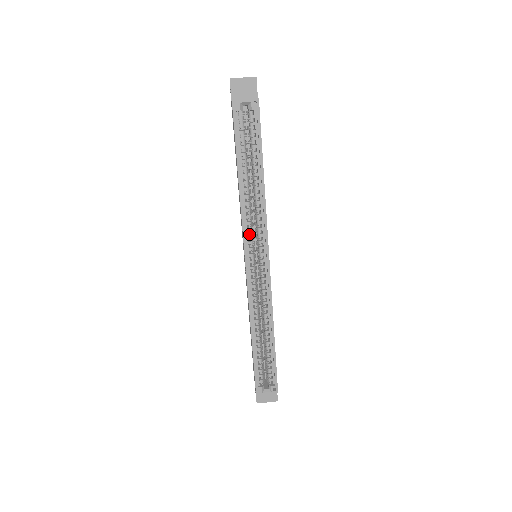
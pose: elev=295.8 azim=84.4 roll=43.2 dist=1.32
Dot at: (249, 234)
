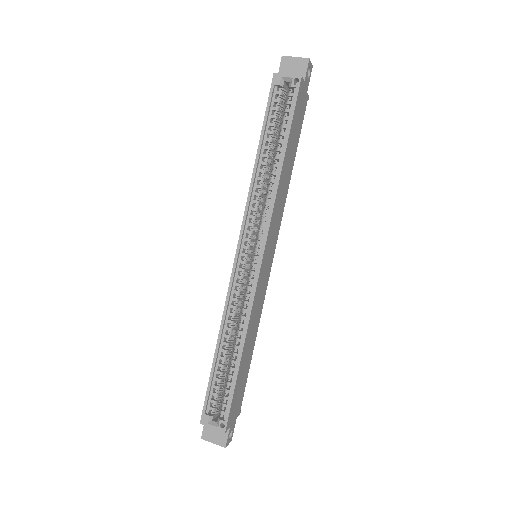
Dot at: (251, 223)
